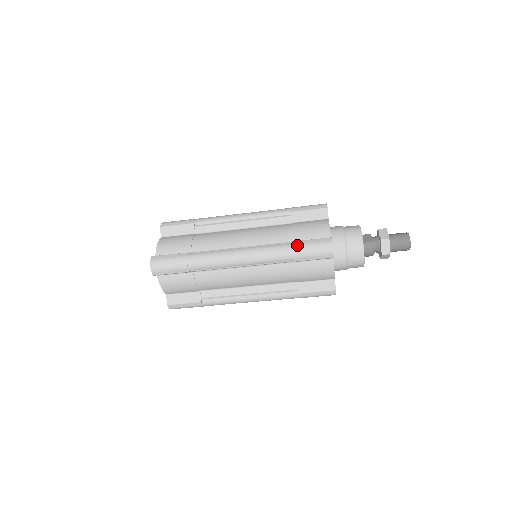
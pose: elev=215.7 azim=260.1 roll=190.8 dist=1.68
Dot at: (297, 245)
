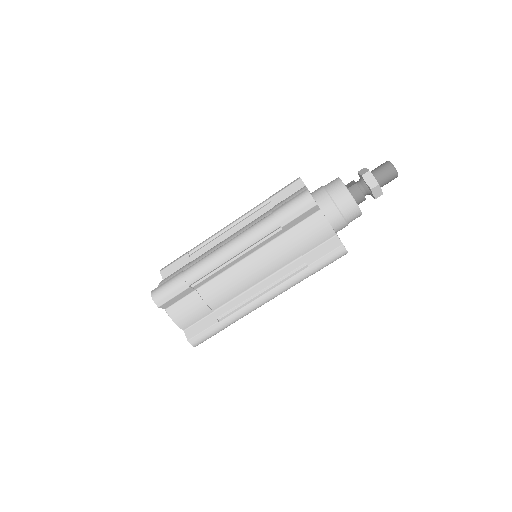
Dot at: (277, 210)
